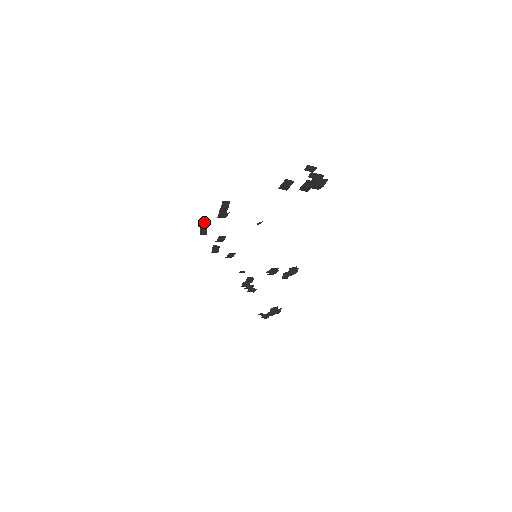
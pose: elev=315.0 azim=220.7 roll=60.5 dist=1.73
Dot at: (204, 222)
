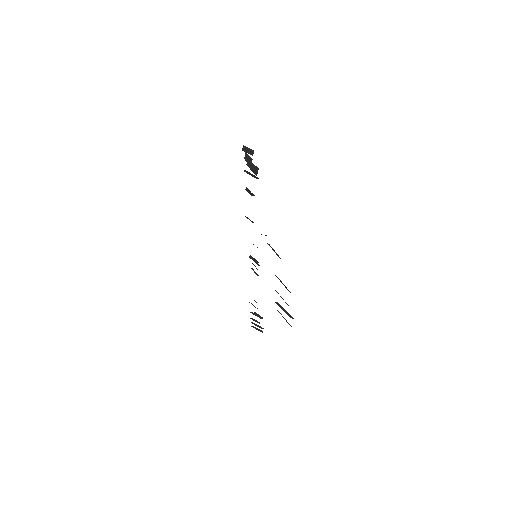
Dot at: (251, 152)
